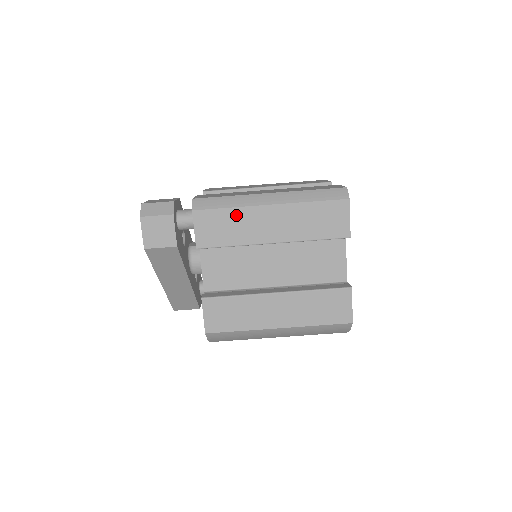
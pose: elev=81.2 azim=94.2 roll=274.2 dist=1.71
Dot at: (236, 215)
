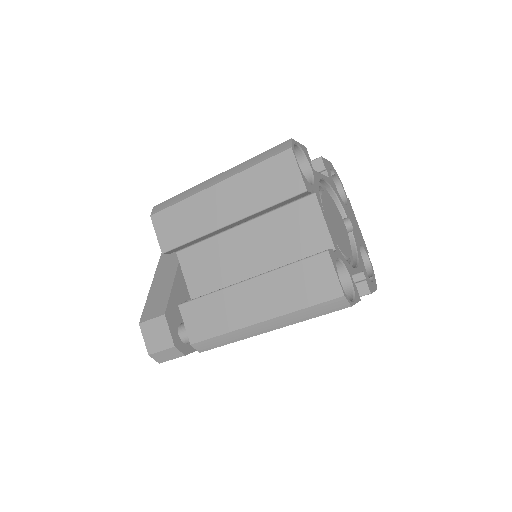
Dot at: occluded
